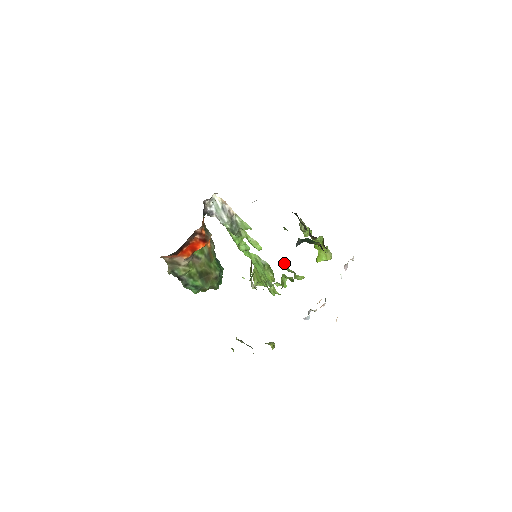
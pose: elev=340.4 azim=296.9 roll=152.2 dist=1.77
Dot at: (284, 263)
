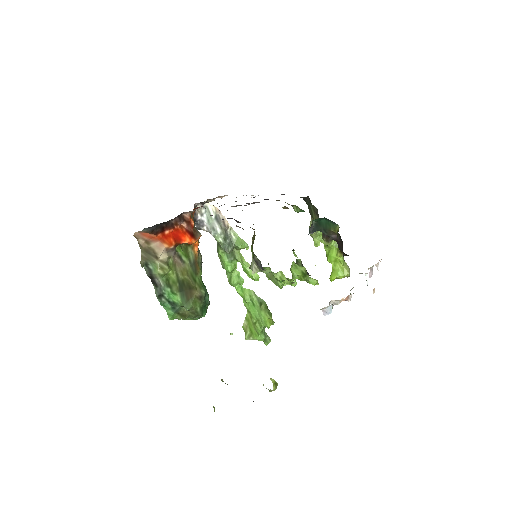
Dot at: occluded
